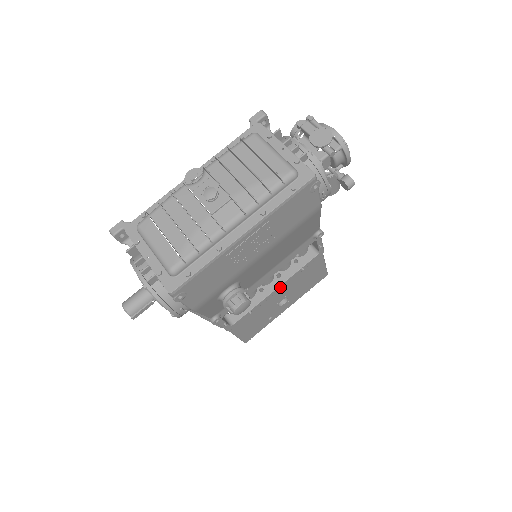
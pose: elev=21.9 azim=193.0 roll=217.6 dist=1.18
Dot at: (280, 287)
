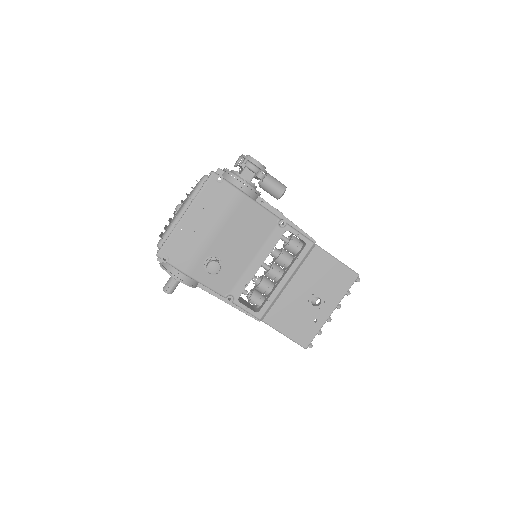
Dot at: (287, 277)
